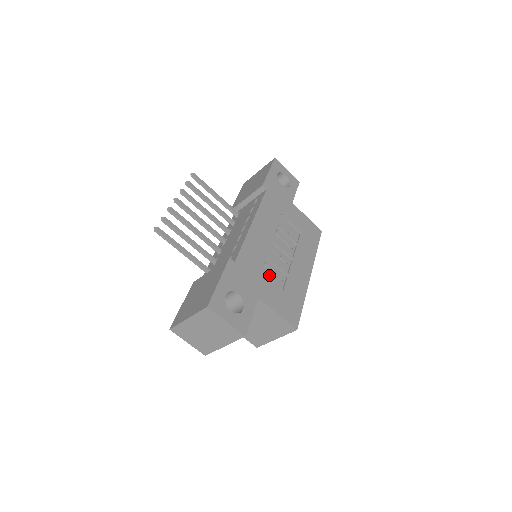
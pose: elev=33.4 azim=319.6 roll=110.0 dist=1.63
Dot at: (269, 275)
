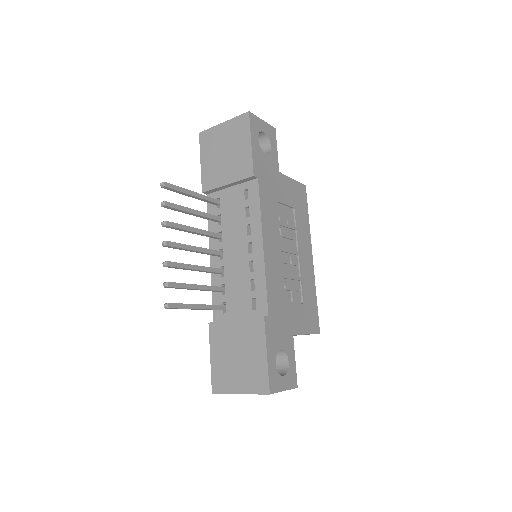
Dot at: (290, 296)
